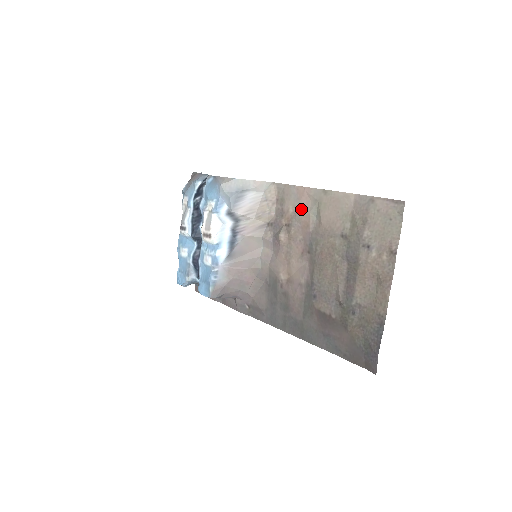
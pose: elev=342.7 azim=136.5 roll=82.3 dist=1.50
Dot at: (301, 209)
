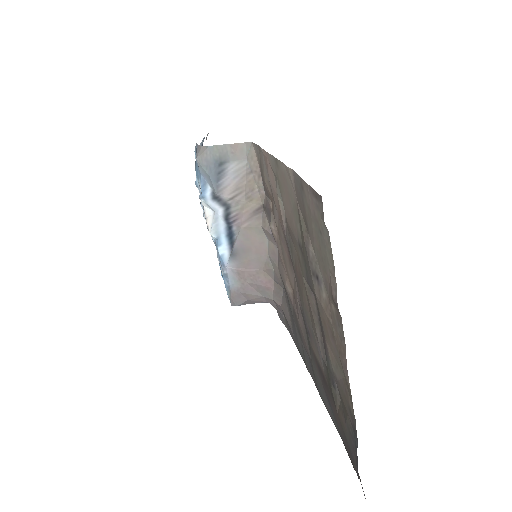
Dot at: (272, 189)
